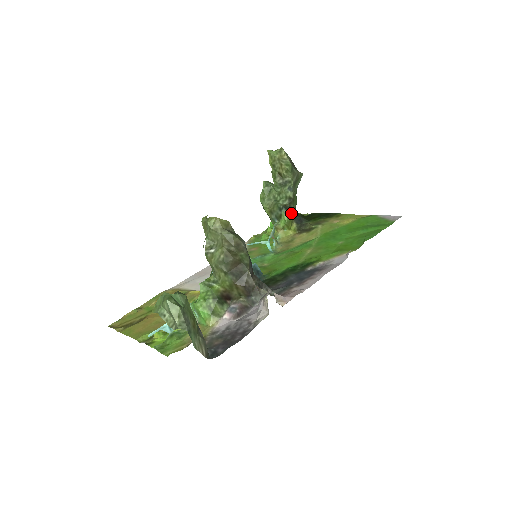
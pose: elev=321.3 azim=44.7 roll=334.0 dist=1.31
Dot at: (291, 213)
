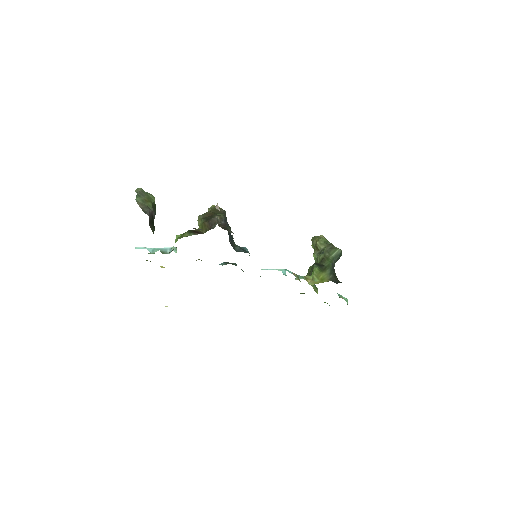
Dot at: (322, 268)
